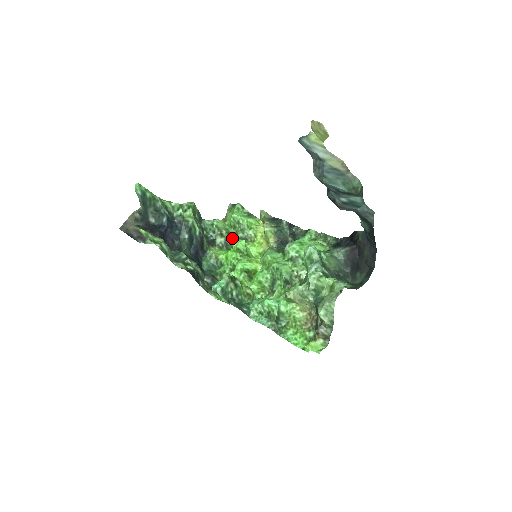
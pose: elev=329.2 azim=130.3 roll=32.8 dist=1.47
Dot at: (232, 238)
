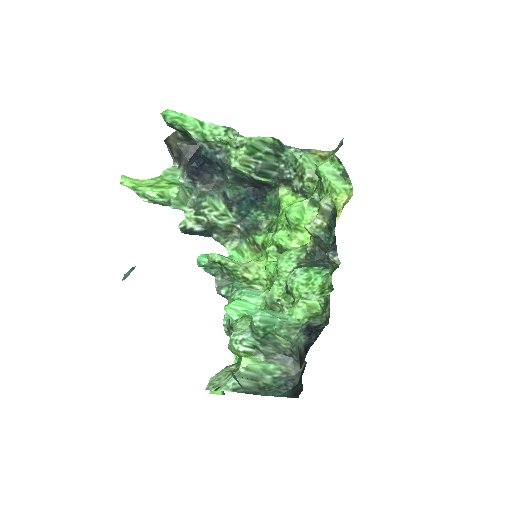
Dot at: (313, 188)
